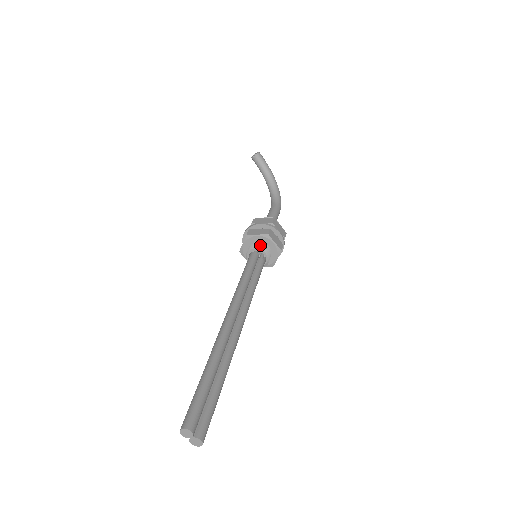
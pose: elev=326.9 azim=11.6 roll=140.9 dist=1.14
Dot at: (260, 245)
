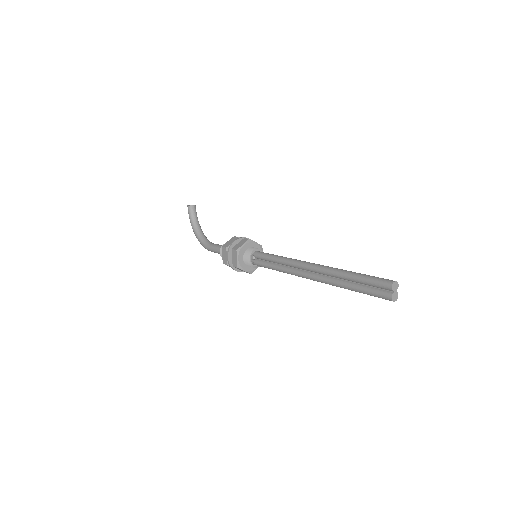
Dot at: occluded
